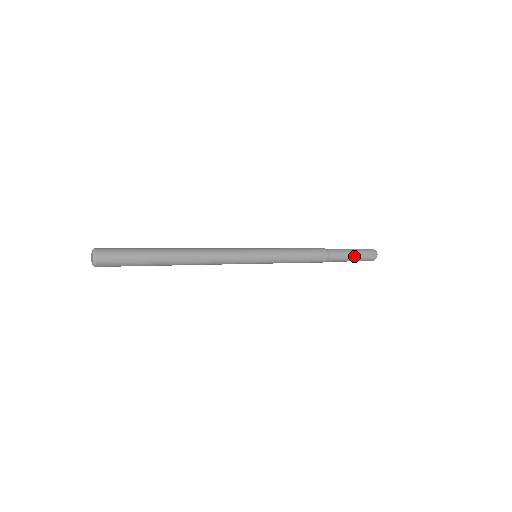
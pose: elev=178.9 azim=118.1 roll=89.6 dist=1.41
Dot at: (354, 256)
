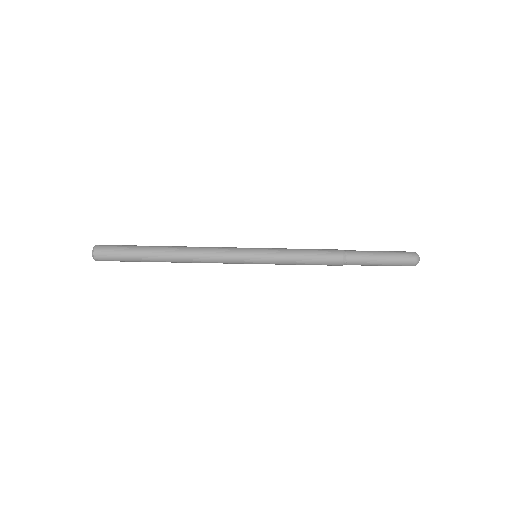
Dot at: (381, 253)
